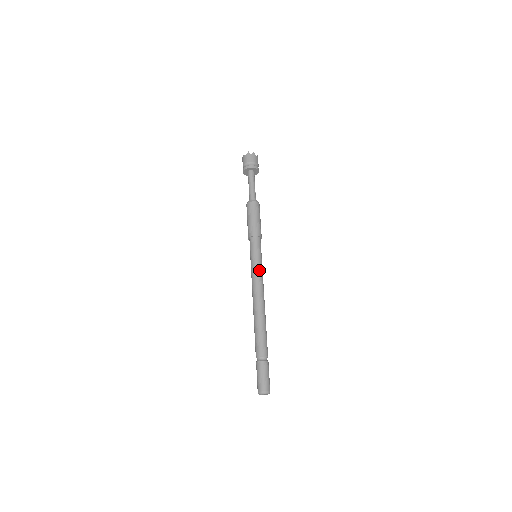
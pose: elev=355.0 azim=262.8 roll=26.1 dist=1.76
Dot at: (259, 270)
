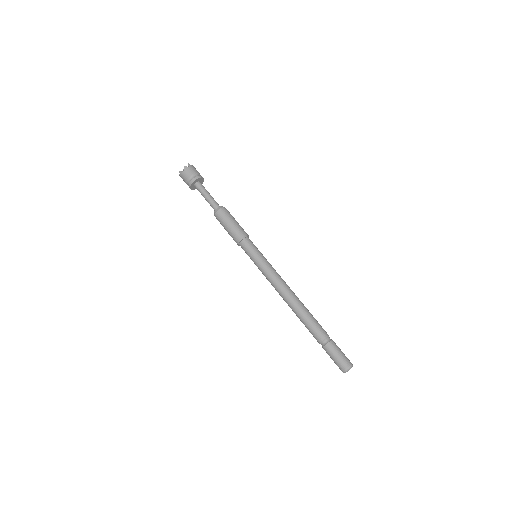
Dot at: (269, 266)
